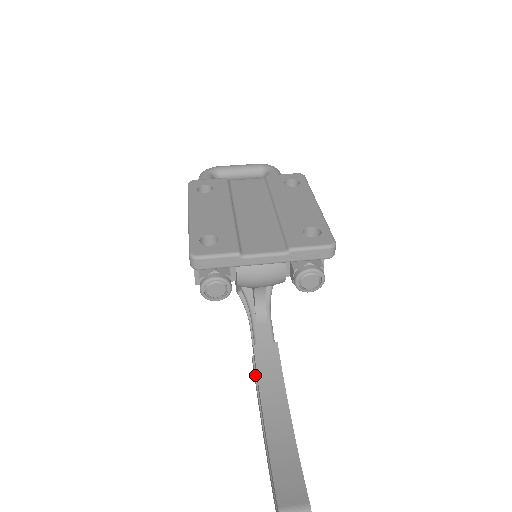
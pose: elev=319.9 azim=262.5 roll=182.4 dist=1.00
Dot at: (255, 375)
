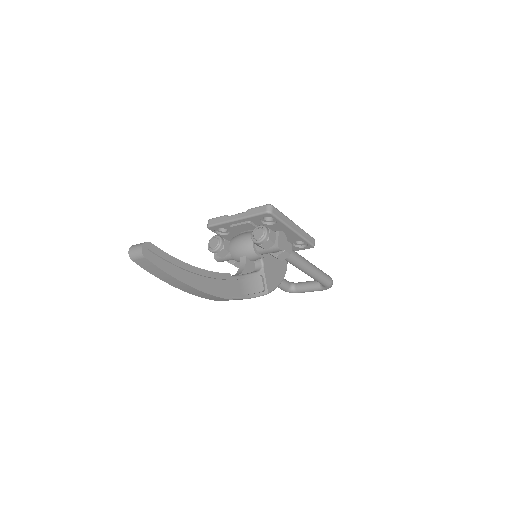
Dot at: occluded
